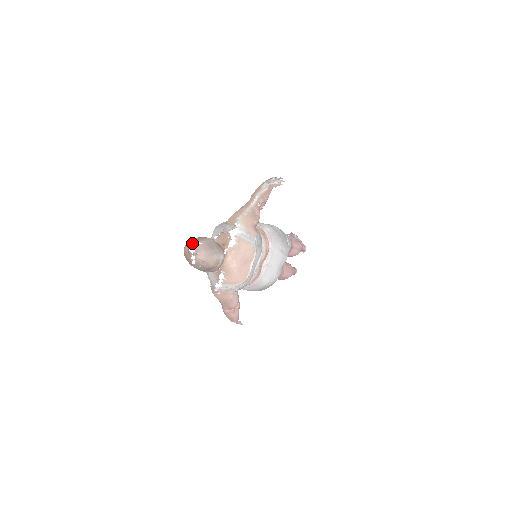
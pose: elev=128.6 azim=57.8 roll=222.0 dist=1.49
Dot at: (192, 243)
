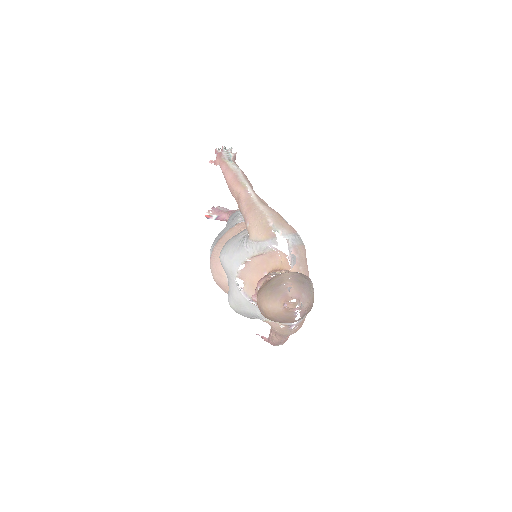
Dot at: (279, 296)
